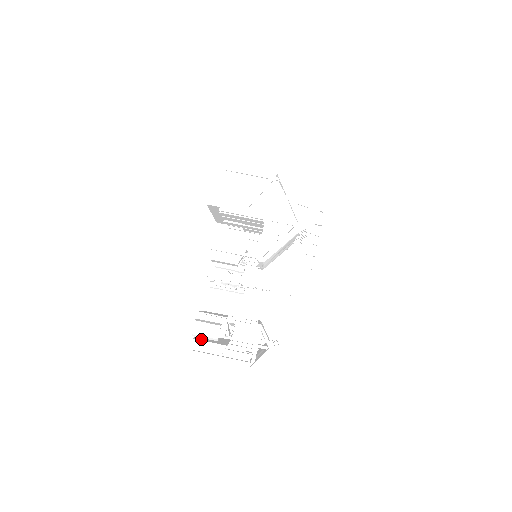
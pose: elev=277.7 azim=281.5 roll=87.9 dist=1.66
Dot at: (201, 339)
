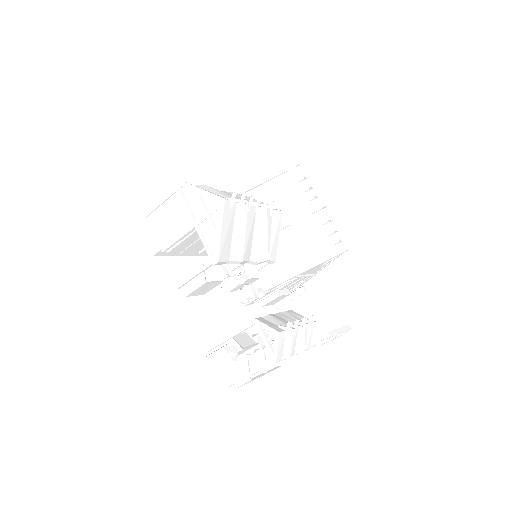
Dot at: occluded
